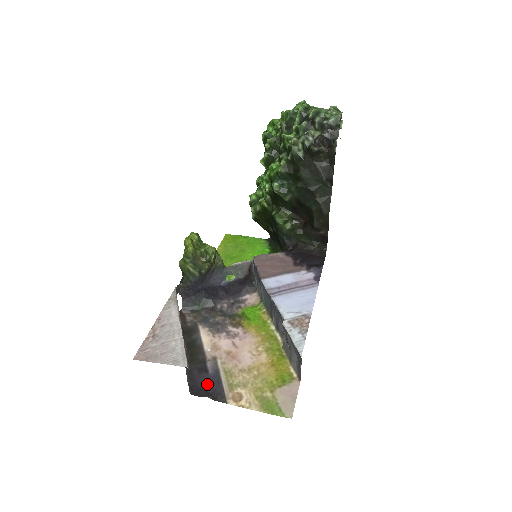
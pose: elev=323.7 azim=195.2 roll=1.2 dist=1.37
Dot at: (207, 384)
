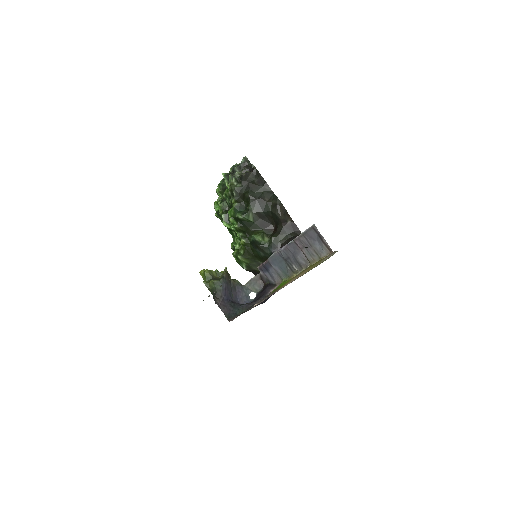
Dot at: (269, 297)
